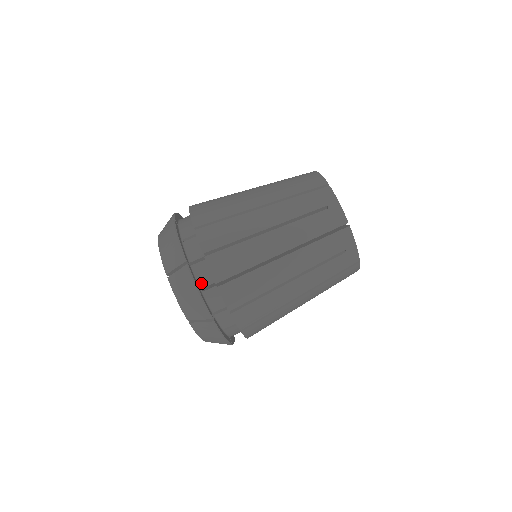
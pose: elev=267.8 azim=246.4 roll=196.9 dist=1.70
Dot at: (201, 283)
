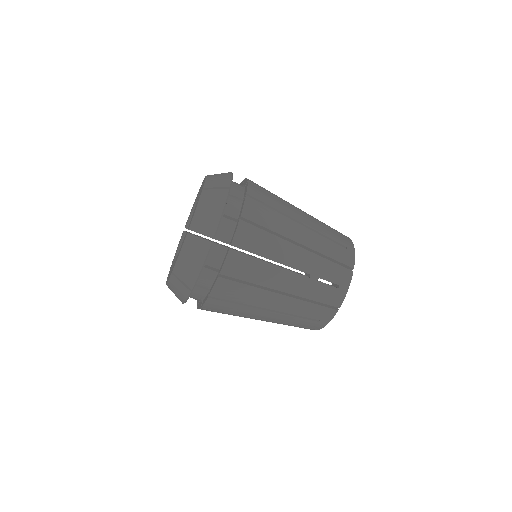
Dot at: (209, 261)
